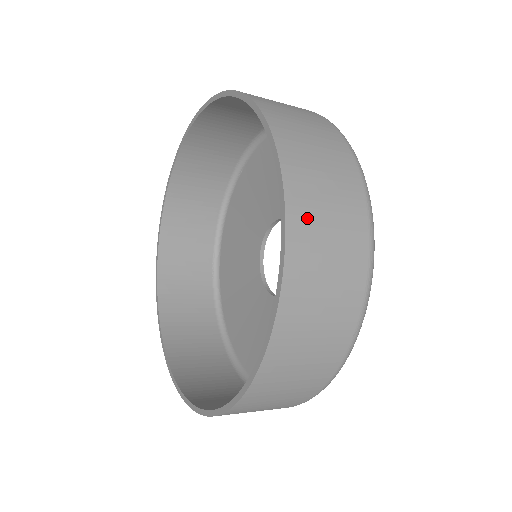
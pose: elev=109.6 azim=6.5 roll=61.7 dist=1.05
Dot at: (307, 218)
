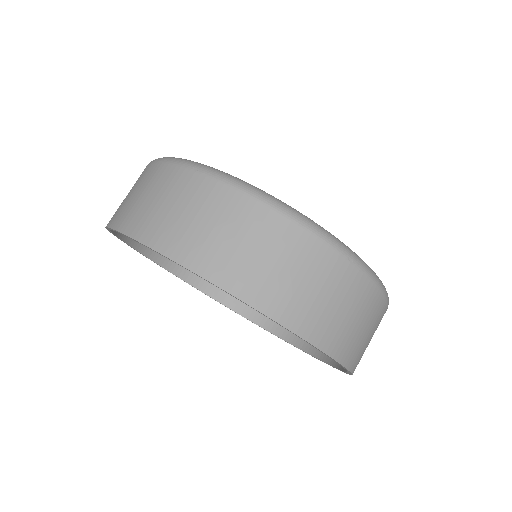
Dot at: (228, 266)
